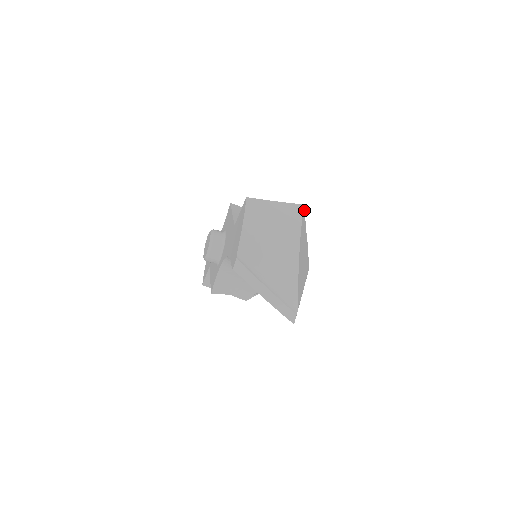
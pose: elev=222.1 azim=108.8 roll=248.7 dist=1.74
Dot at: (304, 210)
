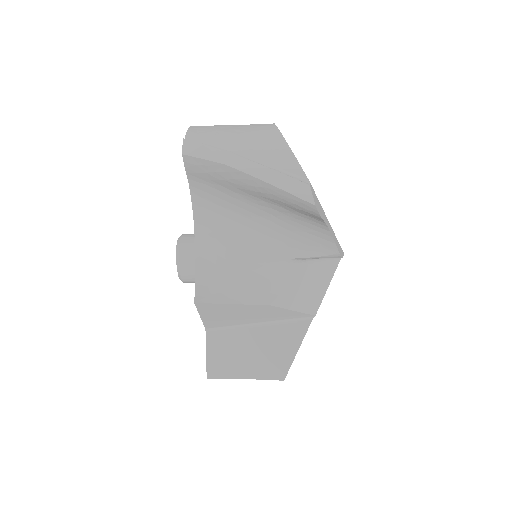
Dot at: occluded
